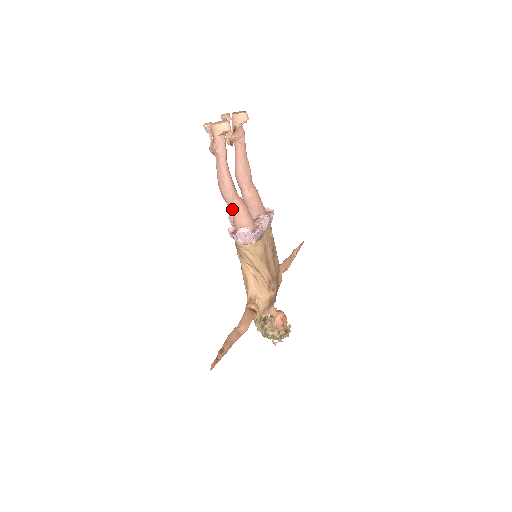
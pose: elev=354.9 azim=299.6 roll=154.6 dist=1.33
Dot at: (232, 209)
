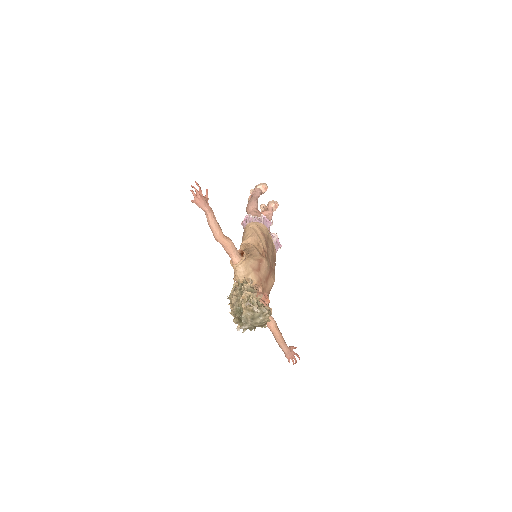
Dot at: (251, 212)
